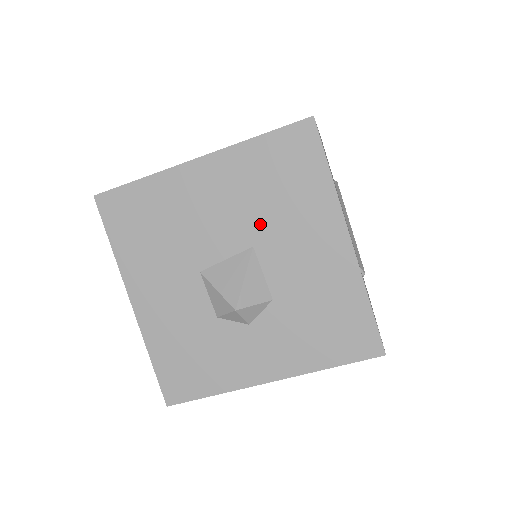
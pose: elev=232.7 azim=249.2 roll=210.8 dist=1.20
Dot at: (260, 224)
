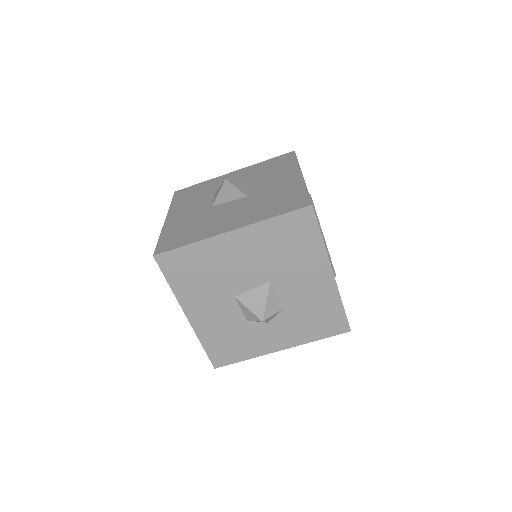
Dot at: (275, 268)
